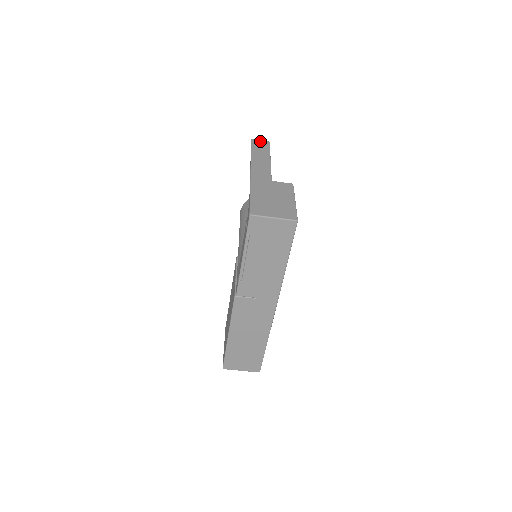
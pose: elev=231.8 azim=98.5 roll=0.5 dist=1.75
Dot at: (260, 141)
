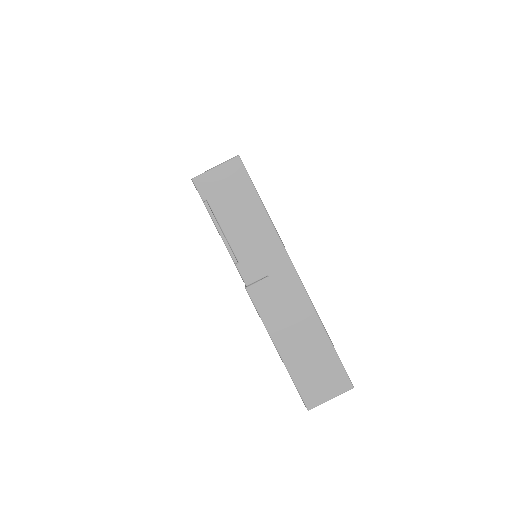
Dot at: occluded
